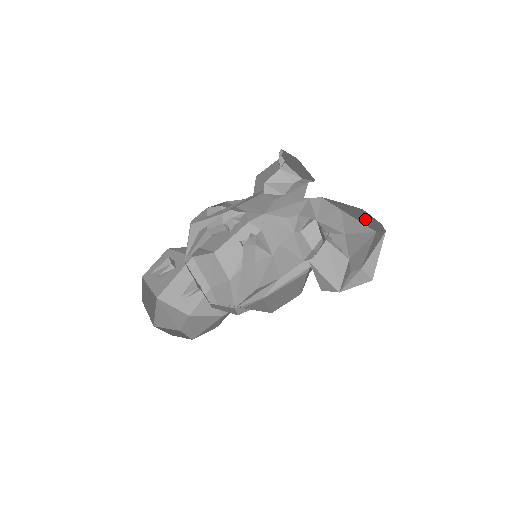
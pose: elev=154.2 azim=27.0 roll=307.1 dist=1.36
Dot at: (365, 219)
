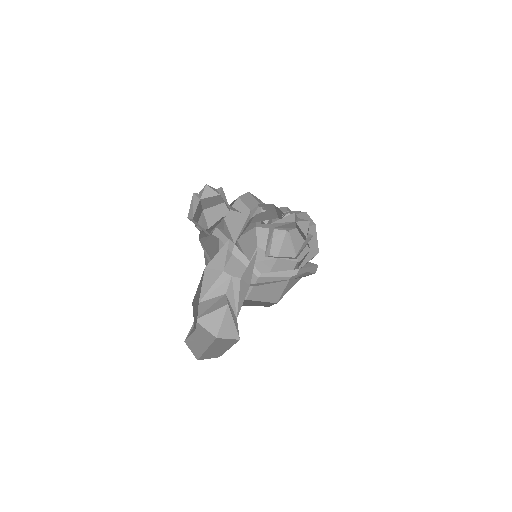
Dot at: occluded
